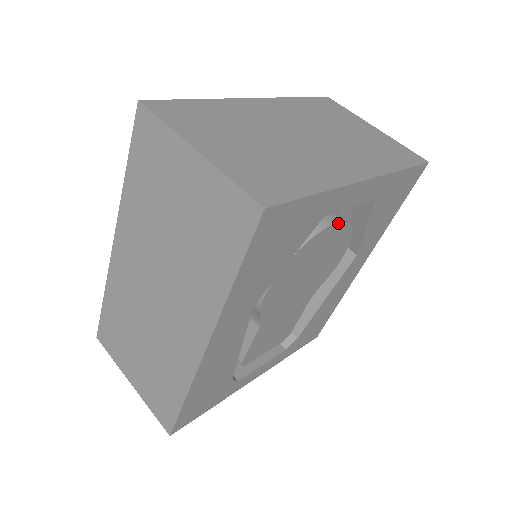
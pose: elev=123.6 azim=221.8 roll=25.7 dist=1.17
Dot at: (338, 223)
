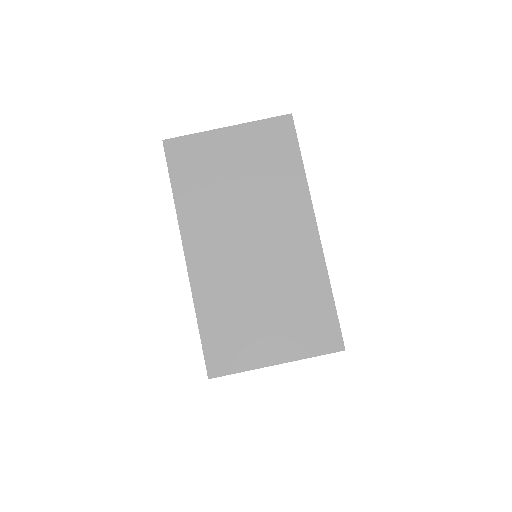
Dot at: occluded
